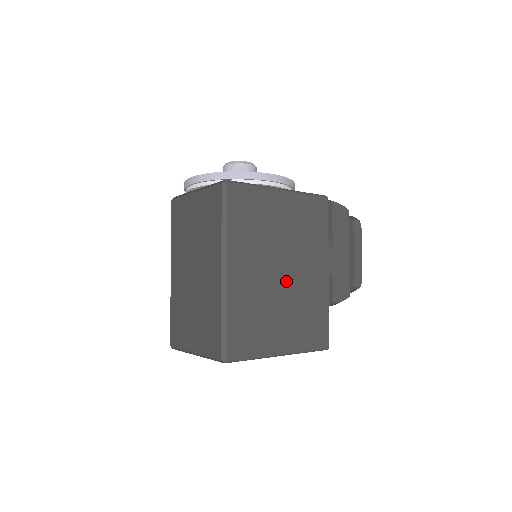
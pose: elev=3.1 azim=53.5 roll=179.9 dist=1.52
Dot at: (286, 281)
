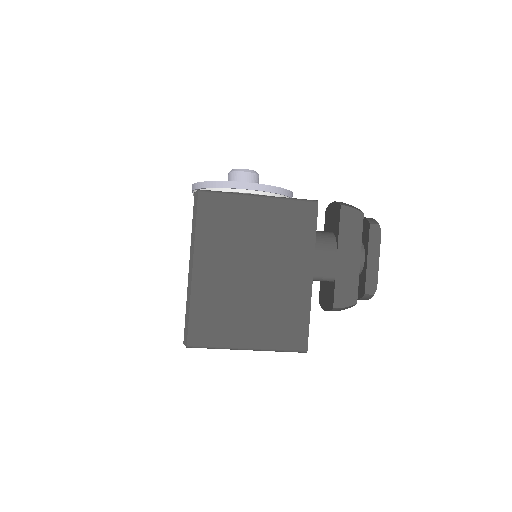
Dot at: (258, 282)
